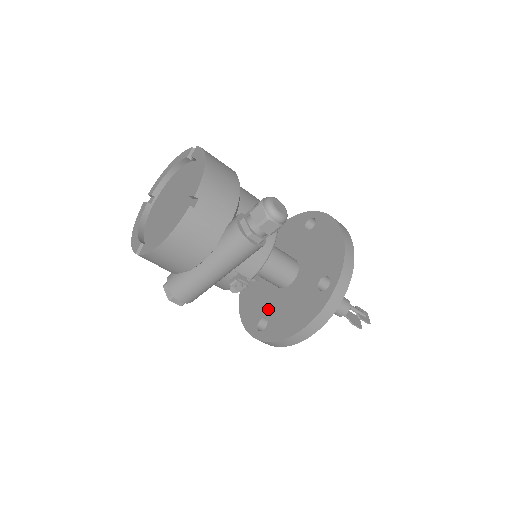
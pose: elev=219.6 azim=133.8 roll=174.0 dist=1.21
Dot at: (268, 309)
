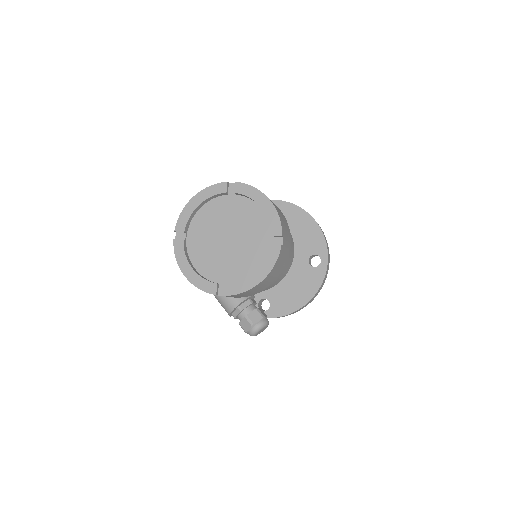
Dot at: occluded
